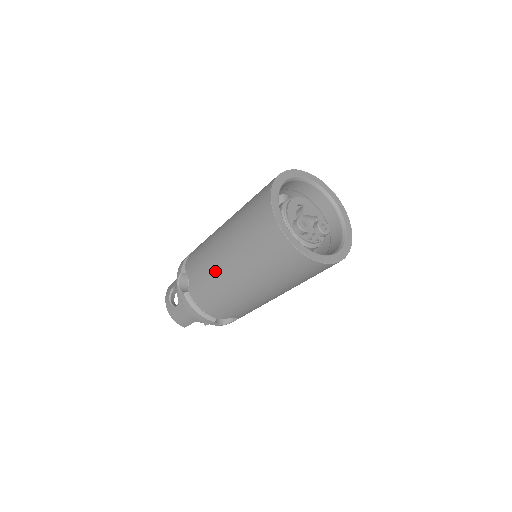
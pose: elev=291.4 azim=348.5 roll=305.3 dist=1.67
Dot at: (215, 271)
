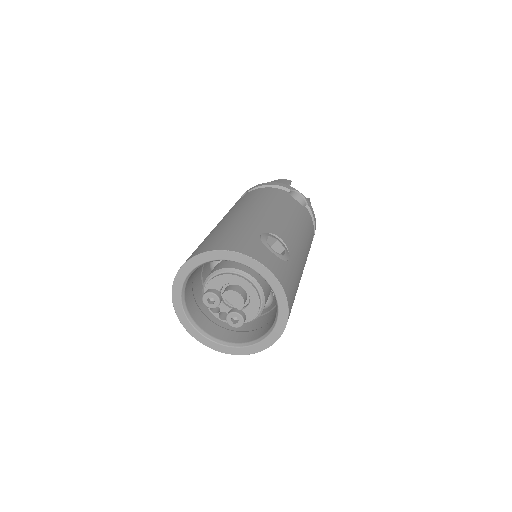
Dot at: occluded
